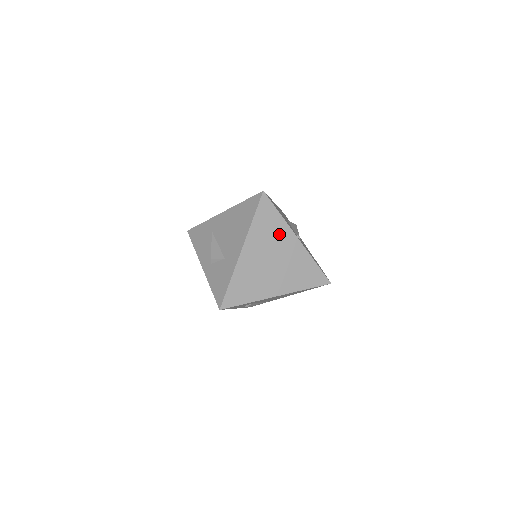
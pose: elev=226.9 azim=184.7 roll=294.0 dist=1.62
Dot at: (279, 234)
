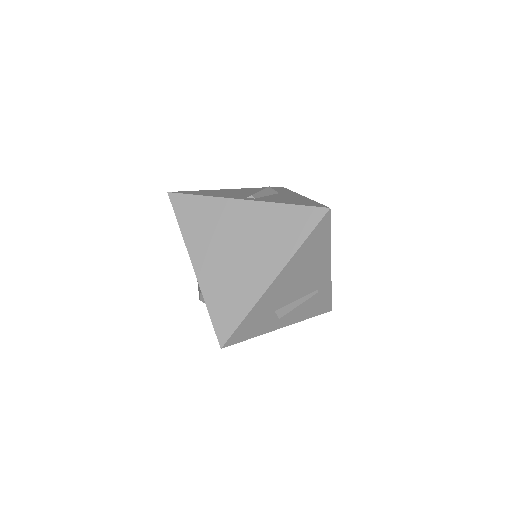
Dot at: (218, 215)
